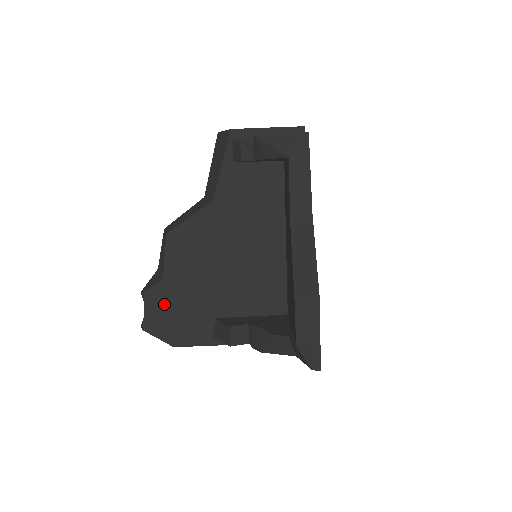
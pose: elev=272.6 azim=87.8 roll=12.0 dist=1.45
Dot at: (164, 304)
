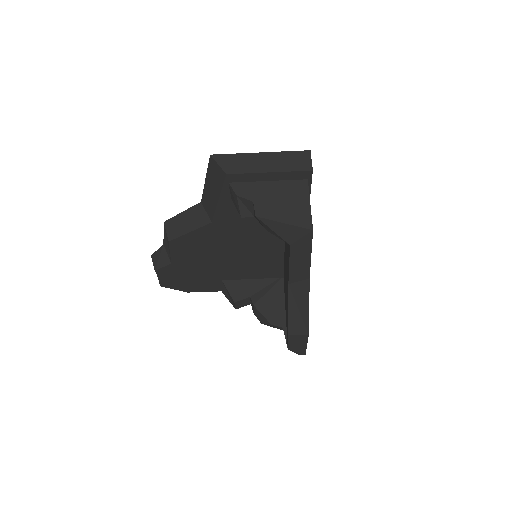
Dot at: (175, 275)
